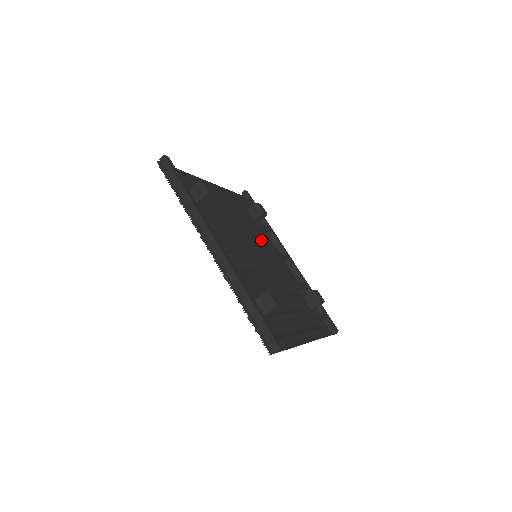
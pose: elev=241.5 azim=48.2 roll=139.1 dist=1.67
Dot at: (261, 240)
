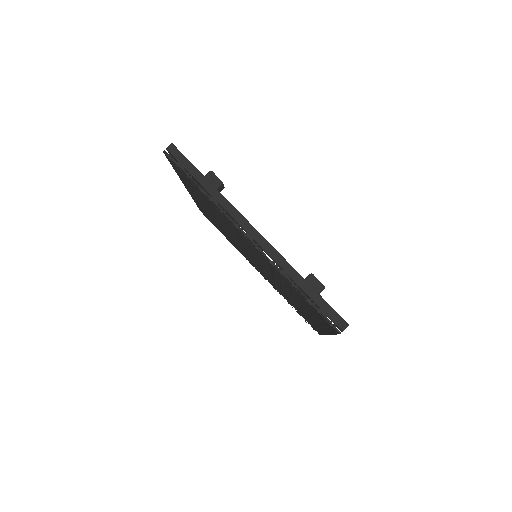
Dot at: occluded
